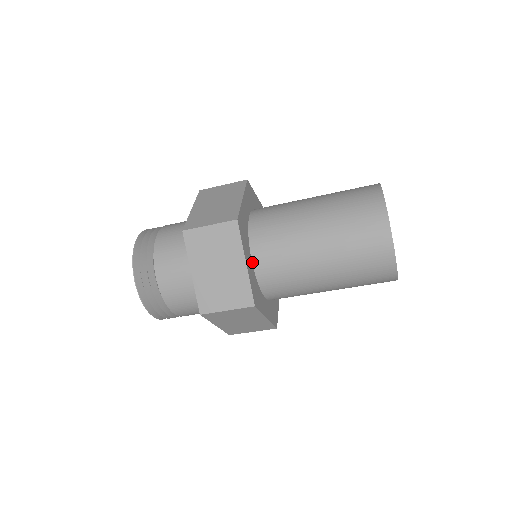
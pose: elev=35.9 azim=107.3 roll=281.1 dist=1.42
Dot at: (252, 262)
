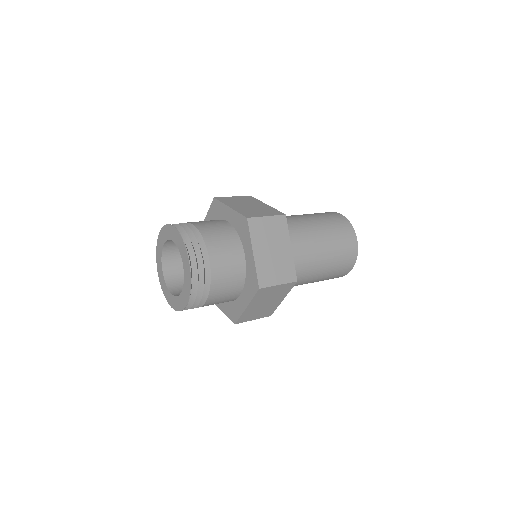
Dot at: occluded
